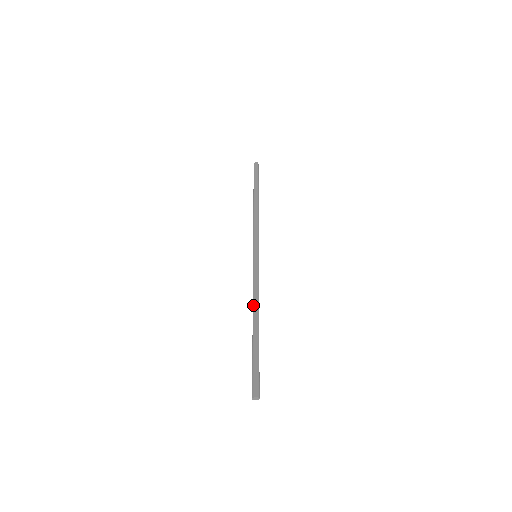
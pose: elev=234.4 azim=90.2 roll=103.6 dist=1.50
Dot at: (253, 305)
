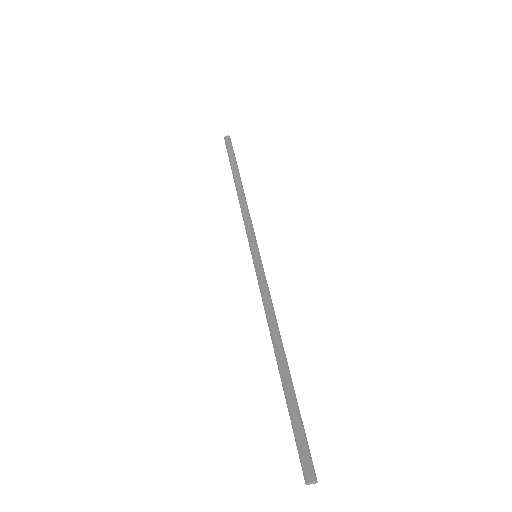
Dot at: (271, 327)
